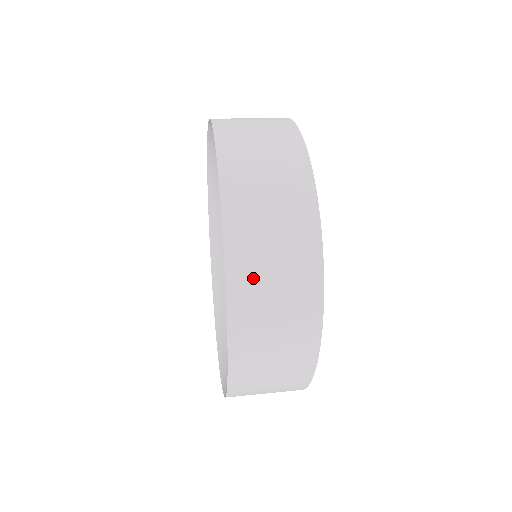
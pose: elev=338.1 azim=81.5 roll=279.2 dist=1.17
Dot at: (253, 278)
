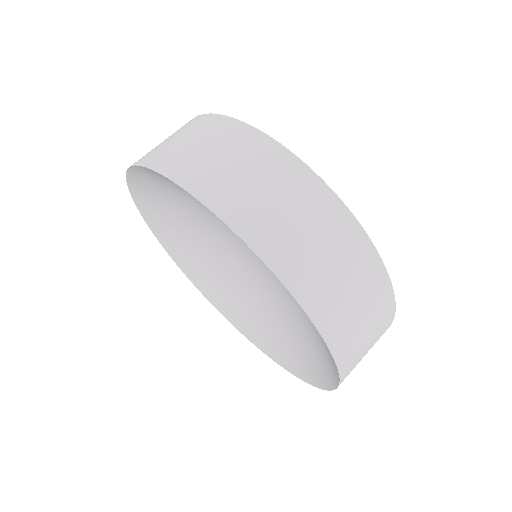
Dot at: (333, 304)
